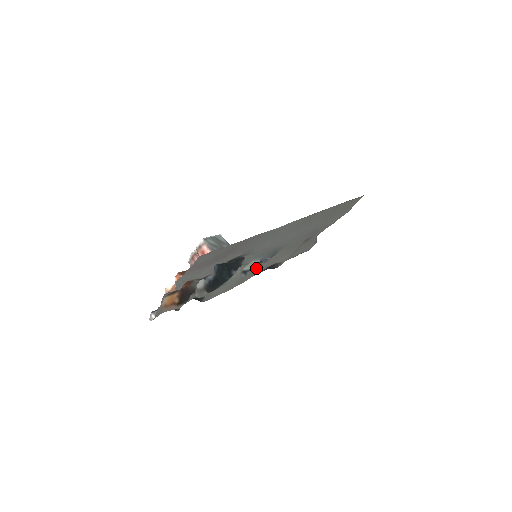
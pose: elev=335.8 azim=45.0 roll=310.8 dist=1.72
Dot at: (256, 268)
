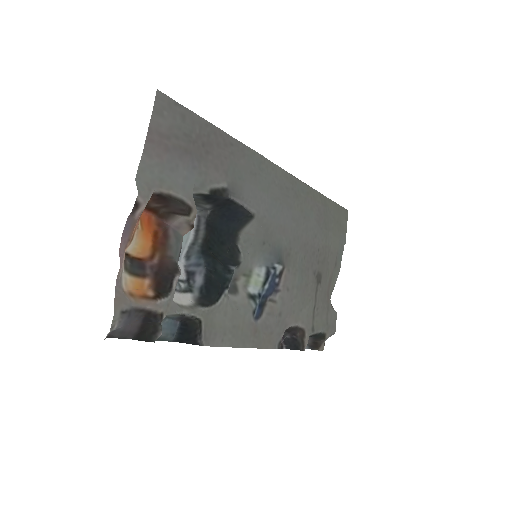
Dot at: (269, 316)
